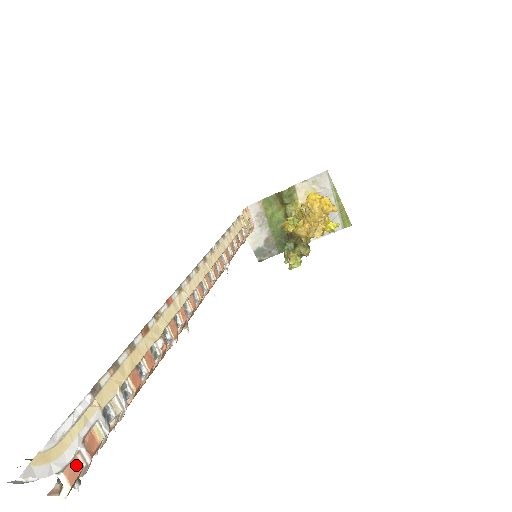
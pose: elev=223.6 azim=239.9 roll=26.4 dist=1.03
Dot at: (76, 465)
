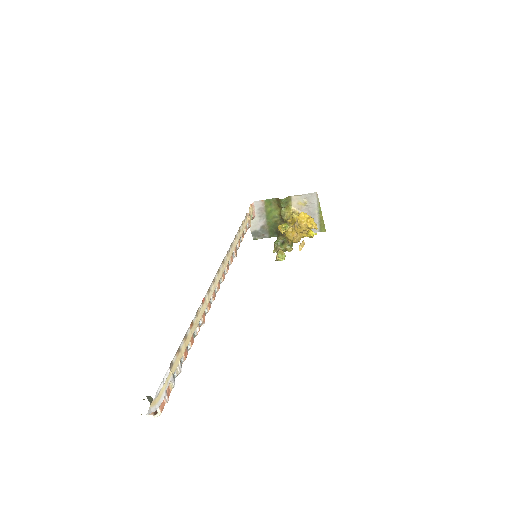
Dot at: (163, 403)
